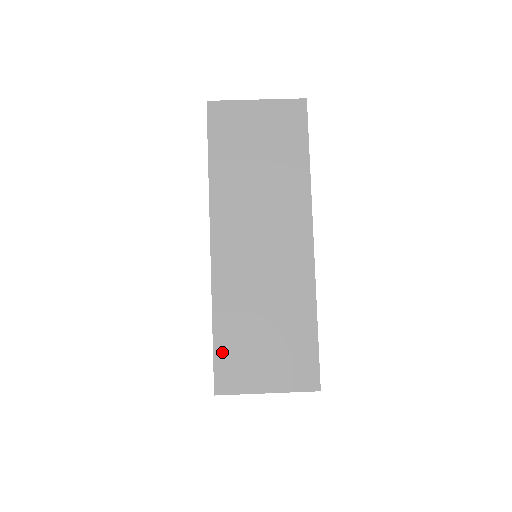
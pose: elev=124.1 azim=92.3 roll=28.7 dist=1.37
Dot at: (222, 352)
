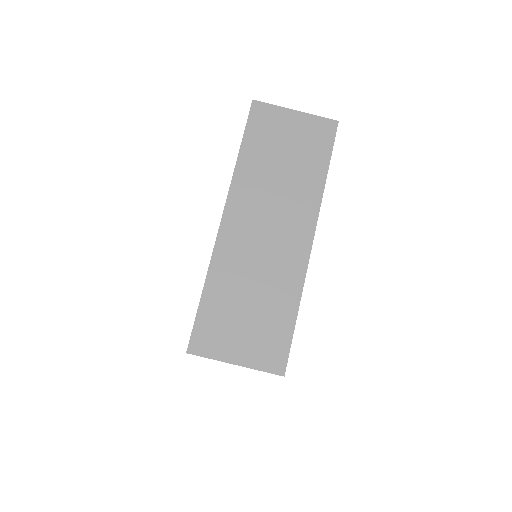
Dot at: (205, 316)
